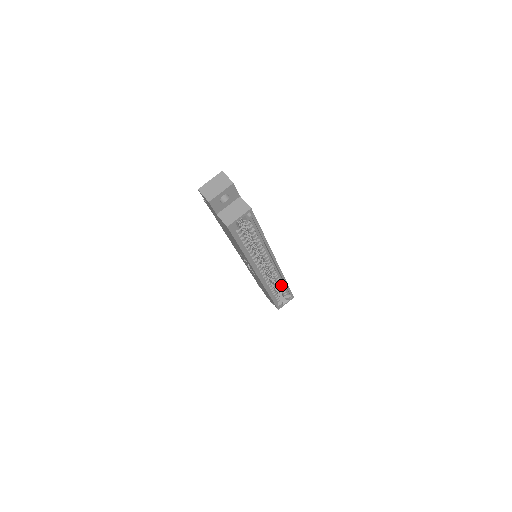
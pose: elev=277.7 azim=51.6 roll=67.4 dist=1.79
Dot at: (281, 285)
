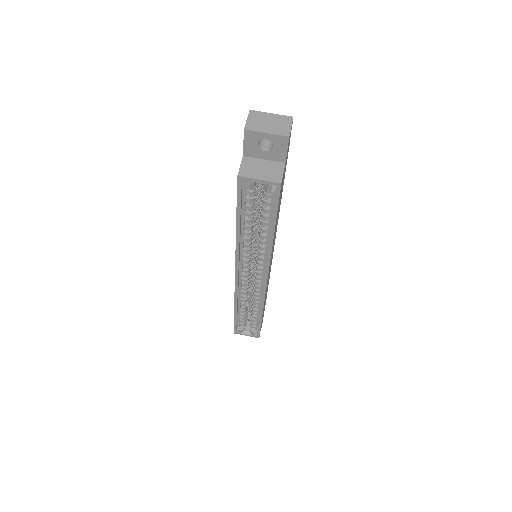
Dot at: (256, 312)
